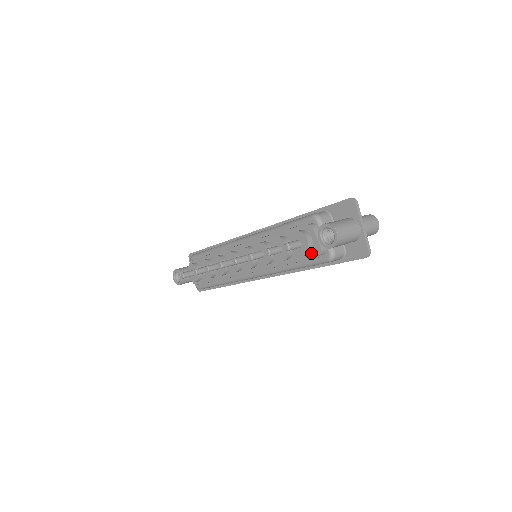
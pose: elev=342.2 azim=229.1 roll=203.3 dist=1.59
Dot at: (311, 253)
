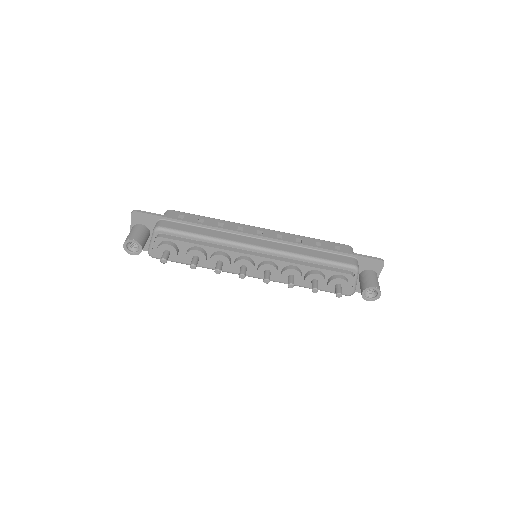
Dot at: occluded
